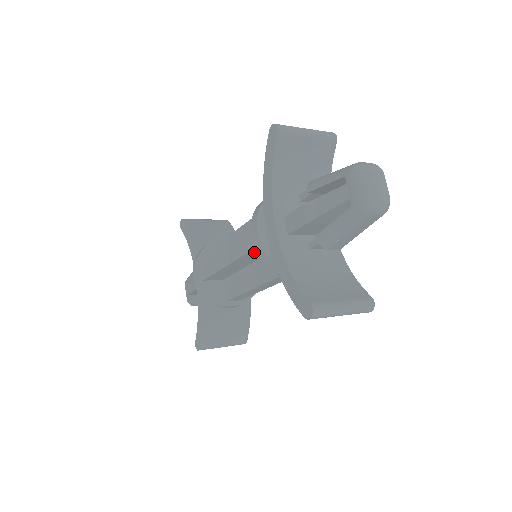
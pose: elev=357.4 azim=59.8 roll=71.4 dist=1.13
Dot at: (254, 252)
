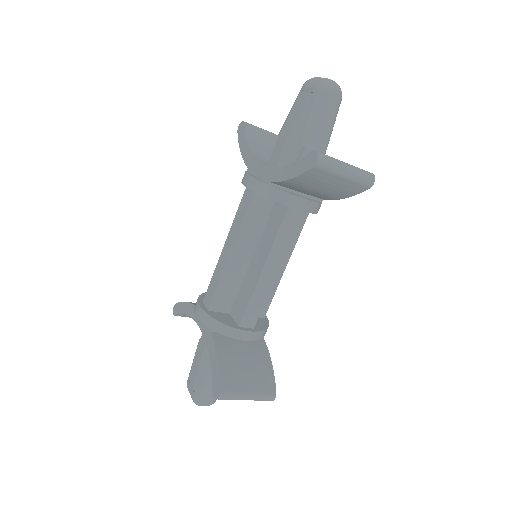
Dot at: (252, 213)
